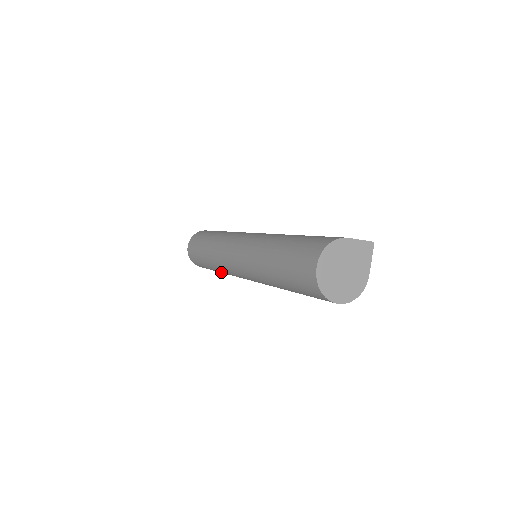
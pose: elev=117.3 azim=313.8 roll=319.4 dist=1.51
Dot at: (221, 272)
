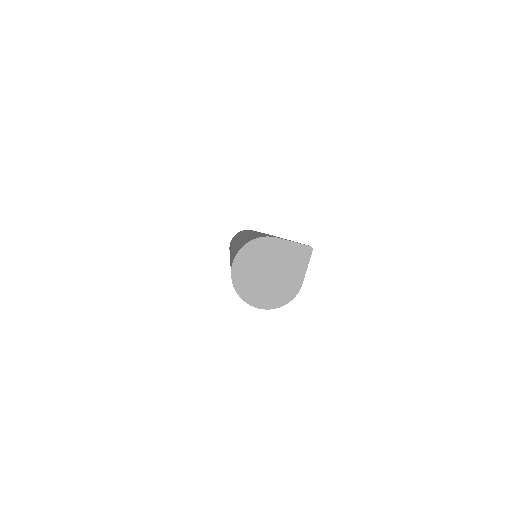
Dot at: occluded
